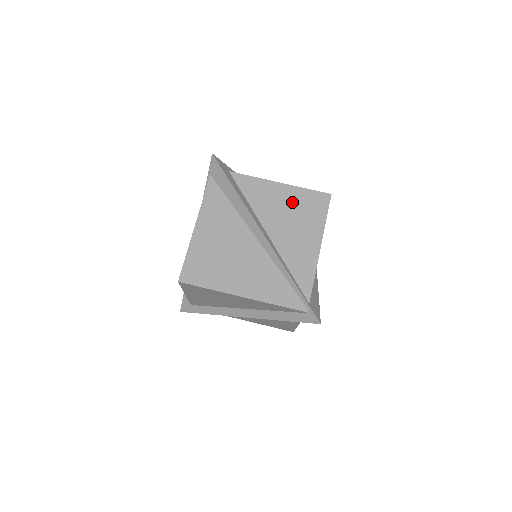
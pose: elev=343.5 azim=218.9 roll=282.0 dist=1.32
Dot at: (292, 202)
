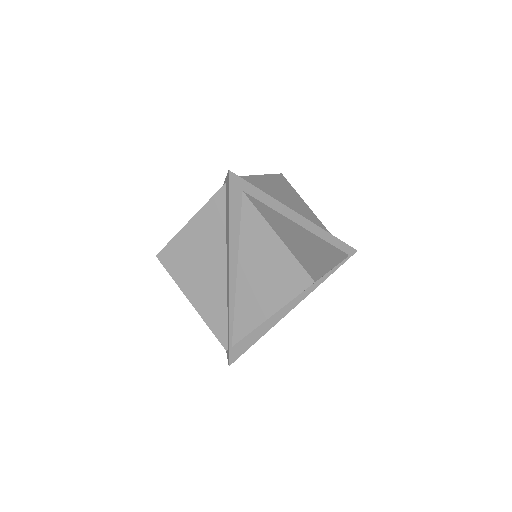
Dot at: (275, 262)
